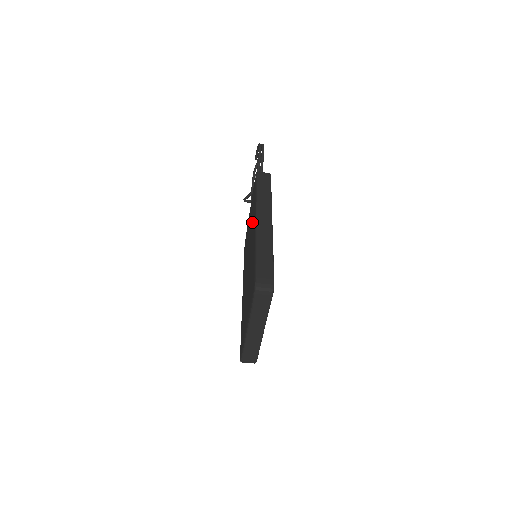
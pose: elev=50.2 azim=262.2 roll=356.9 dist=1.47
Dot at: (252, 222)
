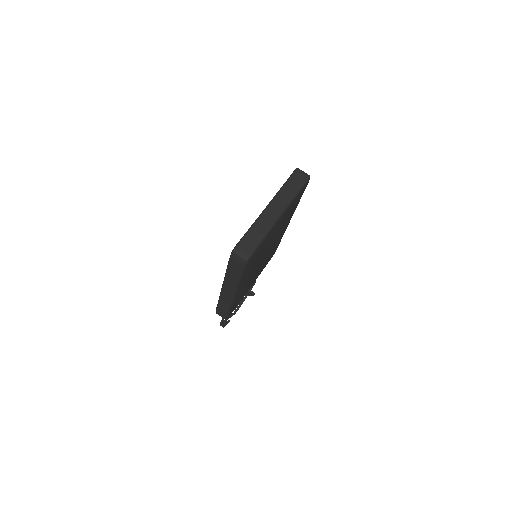
Dot at: occluded
